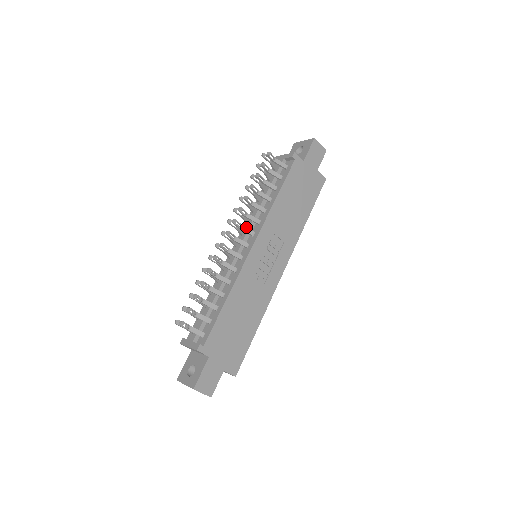
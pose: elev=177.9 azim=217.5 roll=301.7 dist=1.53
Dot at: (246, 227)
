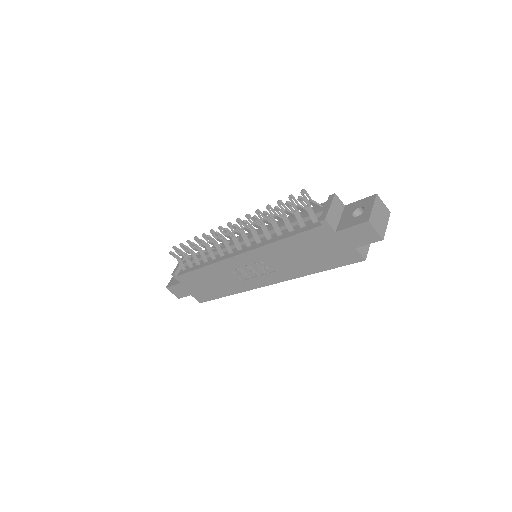
Dot at: (245, 236)
